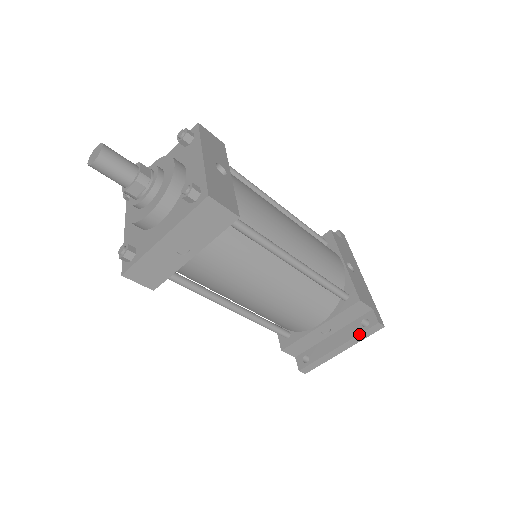
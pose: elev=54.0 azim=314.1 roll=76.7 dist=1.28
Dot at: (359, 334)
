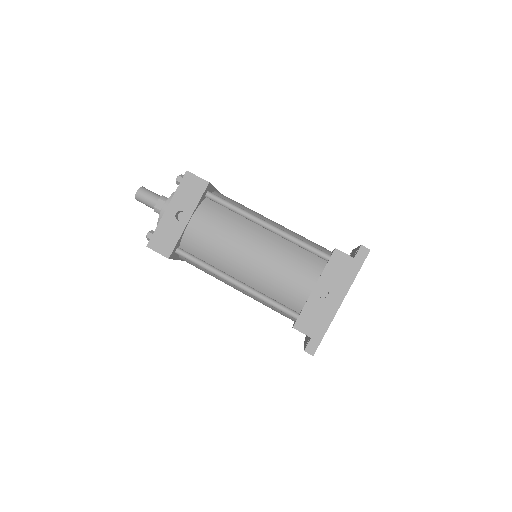
Dot at: (304, 347)
